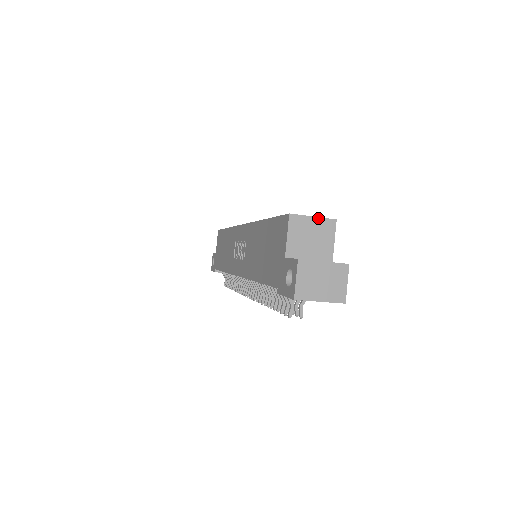
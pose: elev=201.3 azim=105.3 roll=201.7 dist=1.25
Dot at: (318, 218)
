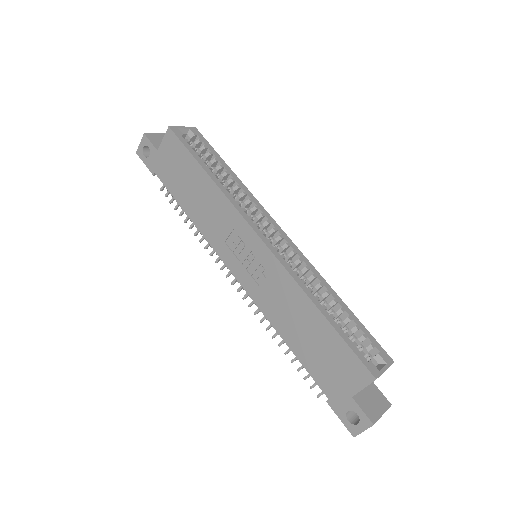
Dot at: occluded
